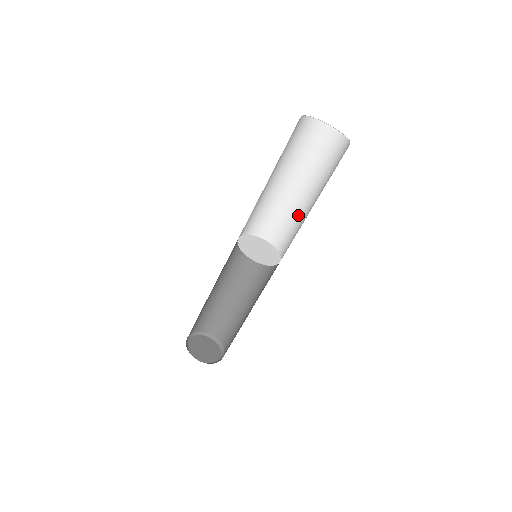
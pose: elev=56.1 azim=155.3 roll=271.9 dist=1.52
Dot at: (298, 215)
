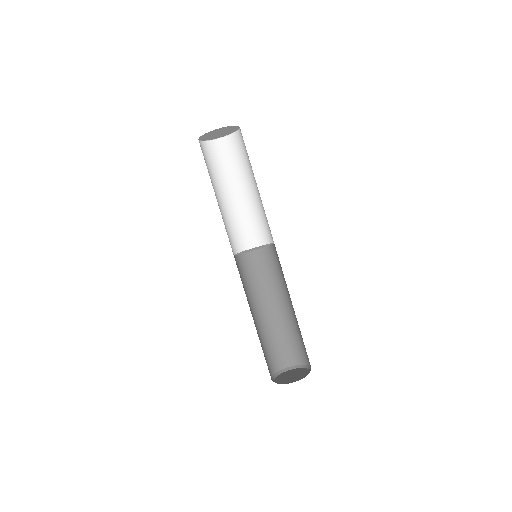
Dot at: (245, 210)
